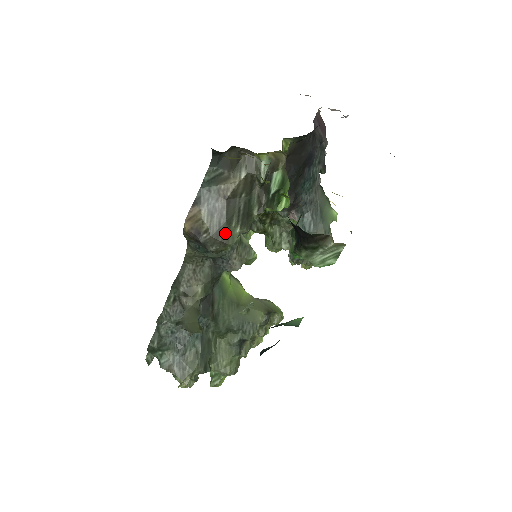
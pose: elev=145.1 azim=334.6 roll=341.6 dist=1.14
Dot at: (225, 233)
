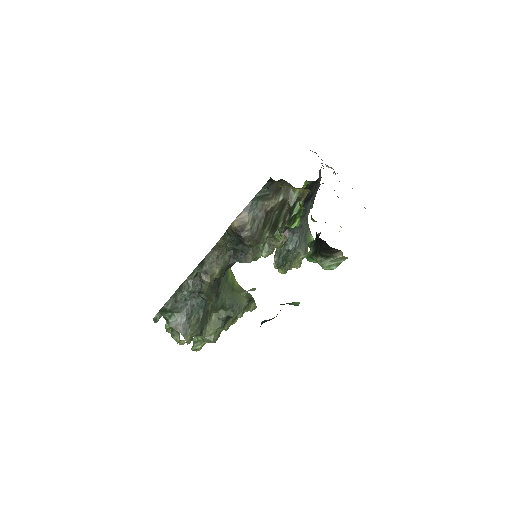
Dot at: (260, 235)
